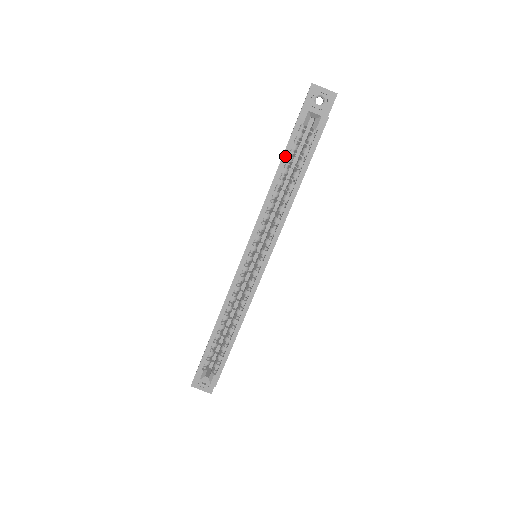
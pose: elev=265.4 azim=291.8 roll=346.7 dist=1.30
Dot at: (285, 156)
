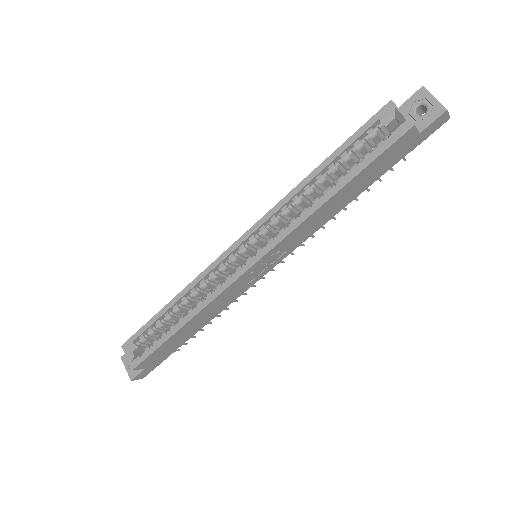
Dot at: (341, 149)
